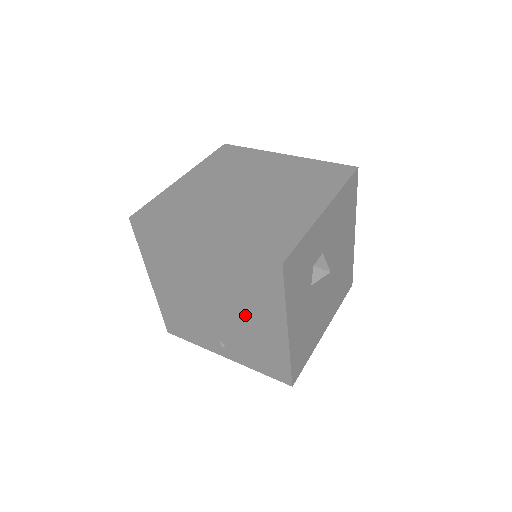
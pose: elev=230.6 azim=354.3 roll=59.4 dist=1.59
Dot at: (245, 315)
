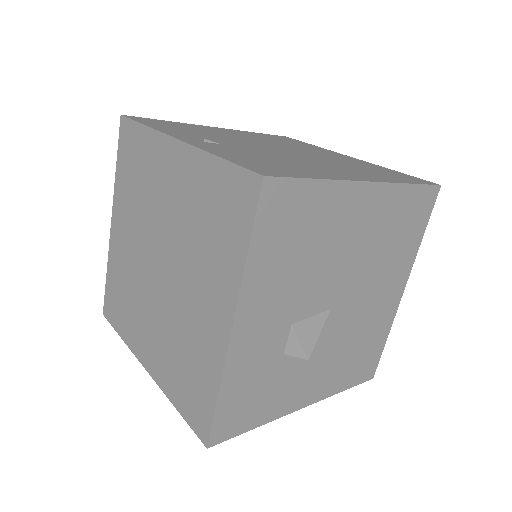
Dot at: occluded
